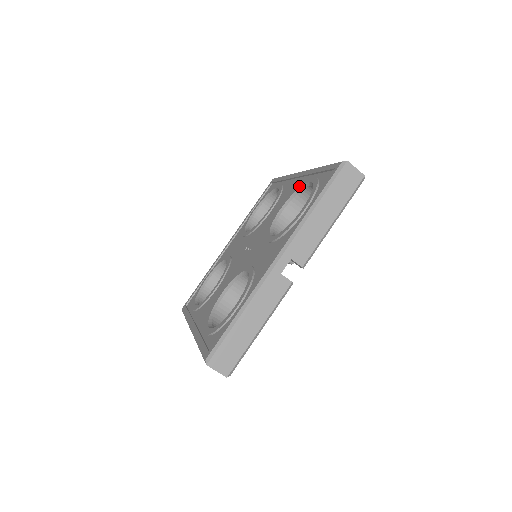
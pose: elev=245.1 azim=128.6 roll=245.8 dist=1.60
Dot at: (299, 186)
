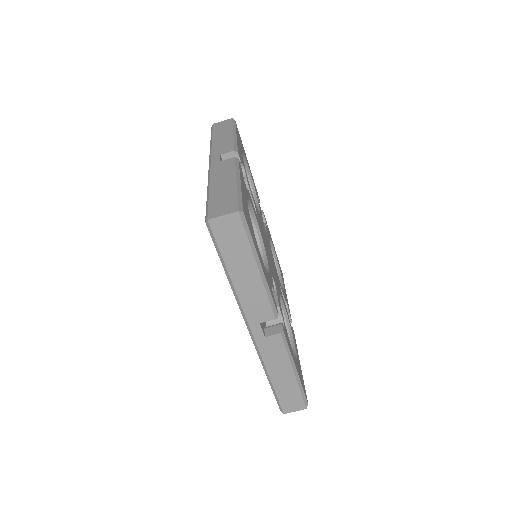
Dot at: occluded
